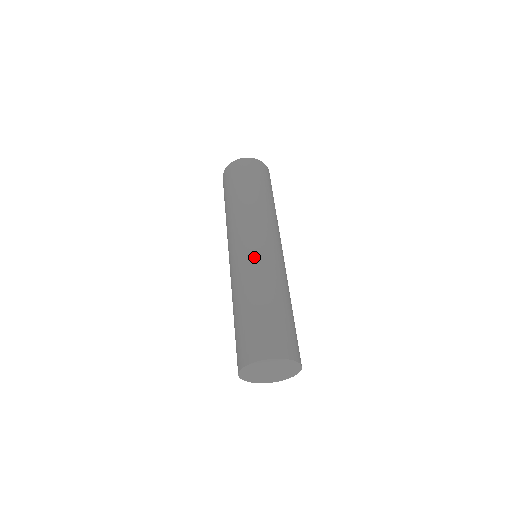
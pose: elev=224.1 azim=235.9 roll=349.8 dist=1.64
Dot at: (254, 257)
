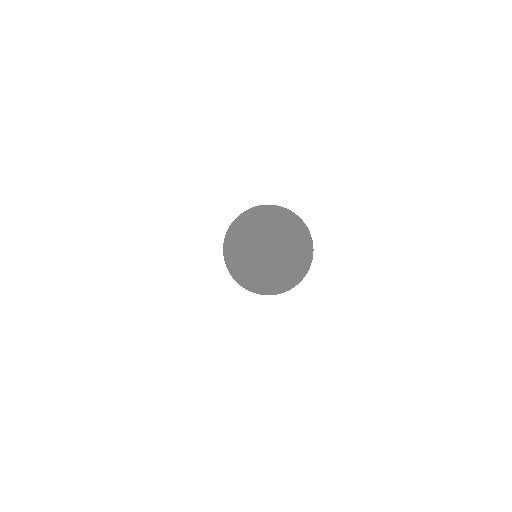
Dot at: occluded
